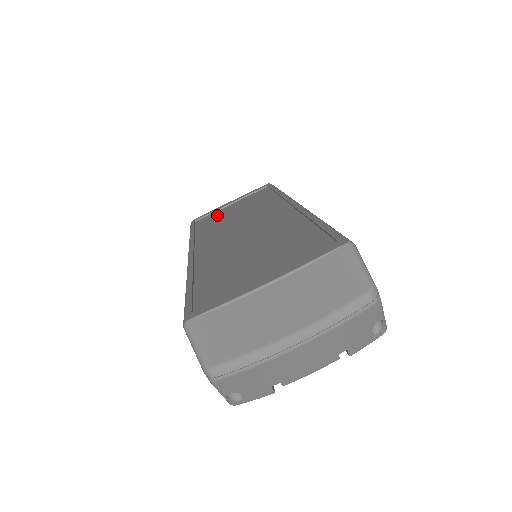
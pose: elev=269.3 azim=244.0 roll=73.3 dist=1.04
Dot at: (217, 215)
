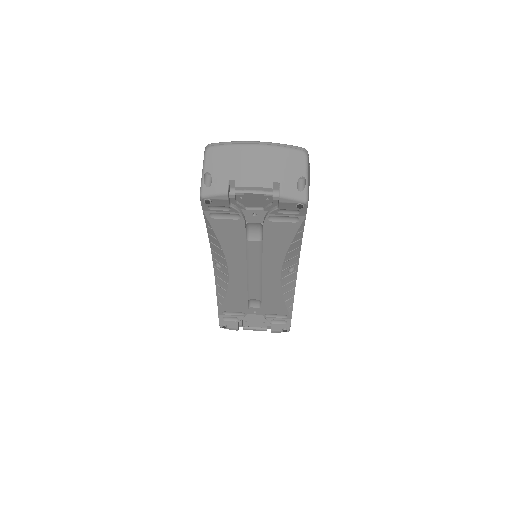
Dot at: occluded
